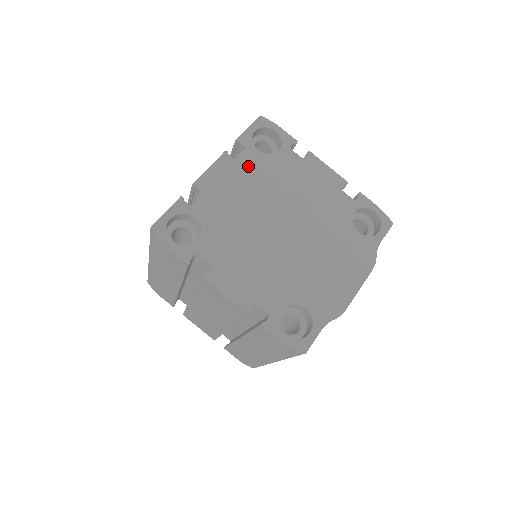
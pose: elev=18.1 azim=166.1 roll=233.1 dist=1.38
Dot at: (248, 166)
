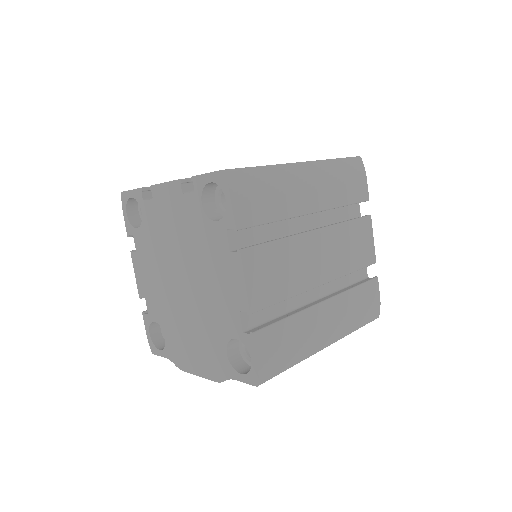
Dot at: (187, 210)
